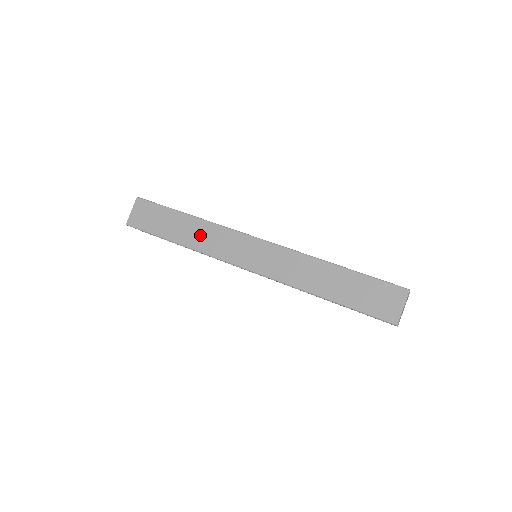
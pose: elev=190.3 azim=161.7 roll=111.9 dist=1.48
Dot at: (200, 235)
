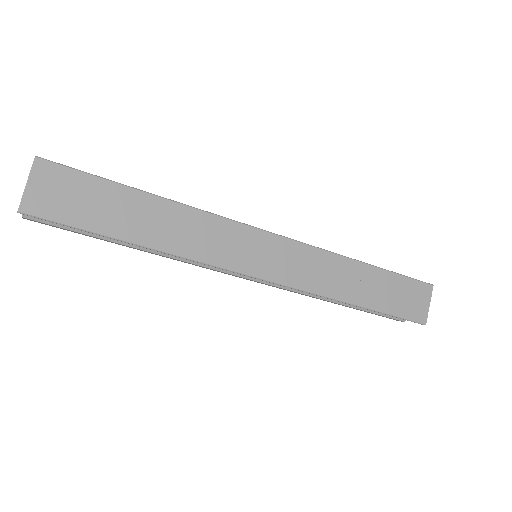
Dot at: (182, 230)
